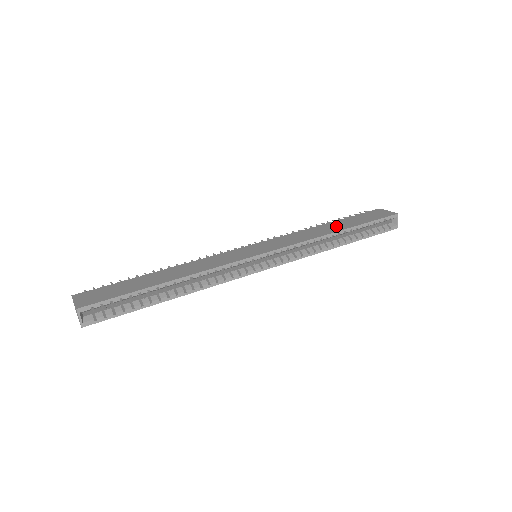
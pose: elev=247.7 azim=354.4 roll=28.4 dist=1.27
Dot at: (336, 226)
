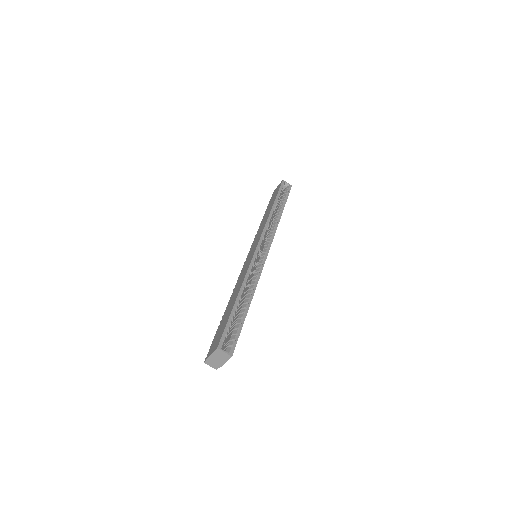
Dot at: (268, 211)
